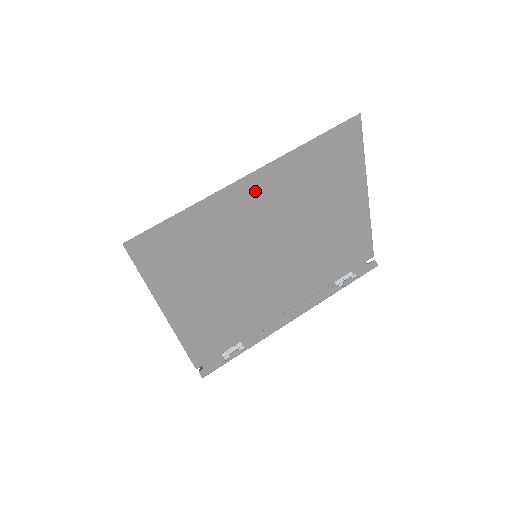
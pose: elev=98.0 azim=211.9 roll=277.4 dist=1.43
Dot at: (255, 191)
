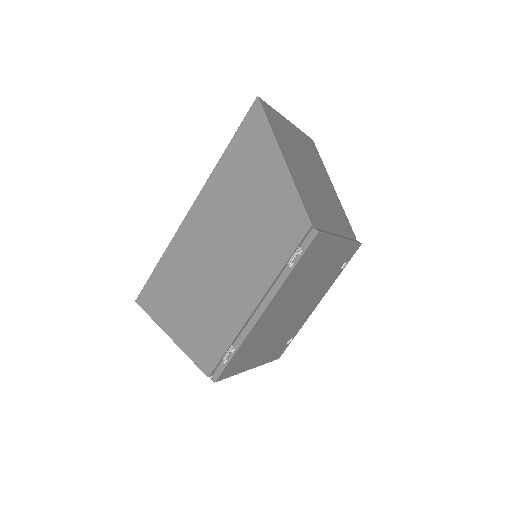
Dot at: (201, 217)
